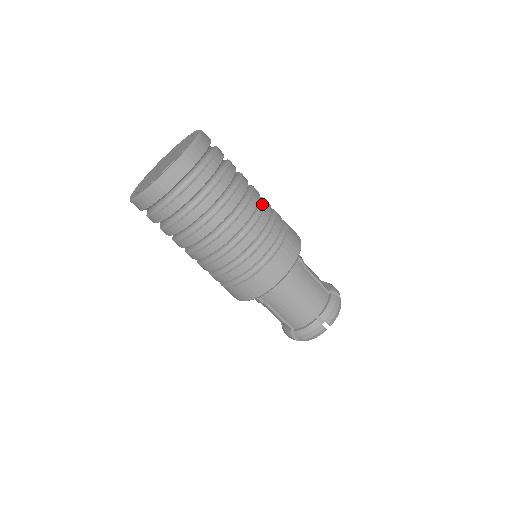
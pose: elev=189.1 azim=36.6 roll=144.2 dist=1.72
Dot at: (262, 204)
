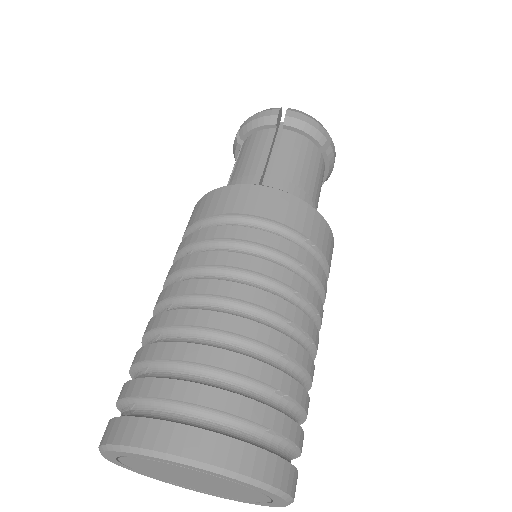
Dot at: (303, 303)
